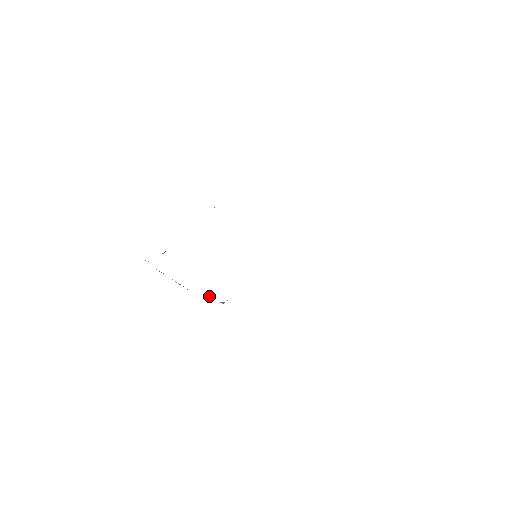
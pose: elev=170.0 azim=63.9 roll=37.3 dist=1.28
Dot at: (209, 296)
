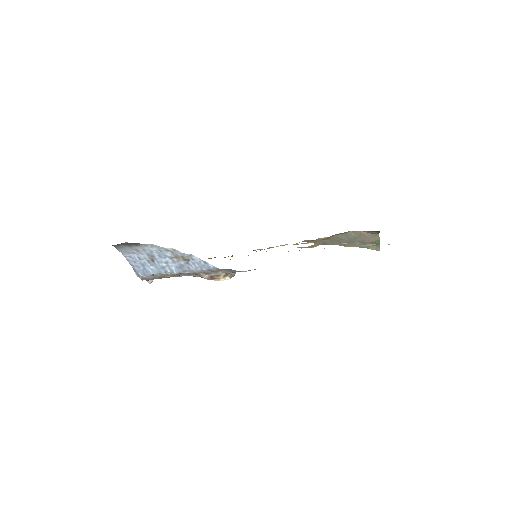
Dot at: (213, 277)
